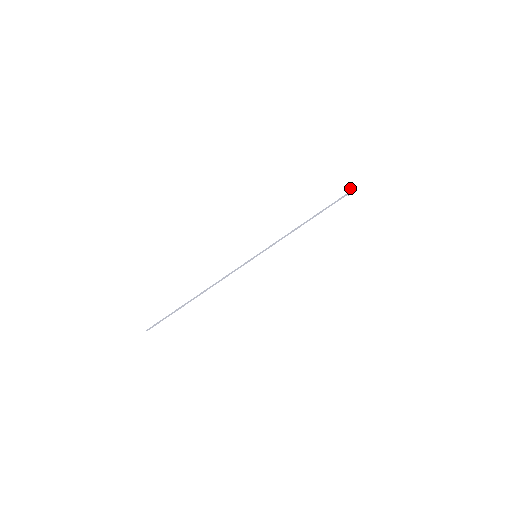
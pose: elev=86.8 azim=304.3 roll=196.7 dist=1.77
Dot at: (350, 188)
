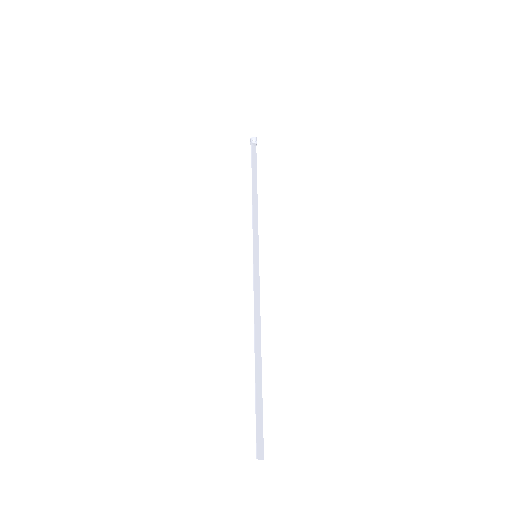
Dot at: occluded
